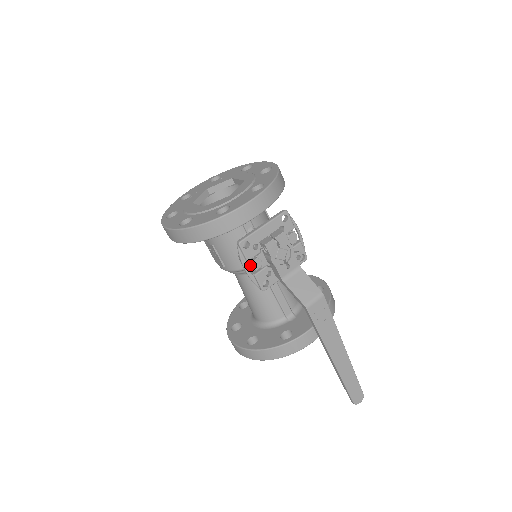
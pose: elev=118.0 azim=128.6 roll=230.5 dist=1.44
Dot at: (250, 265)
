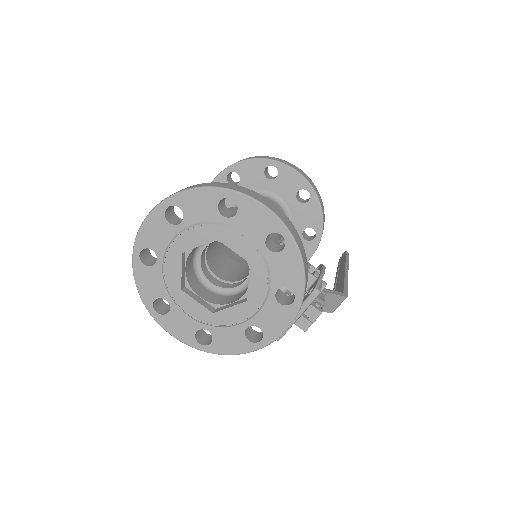
Dot at: occluded
